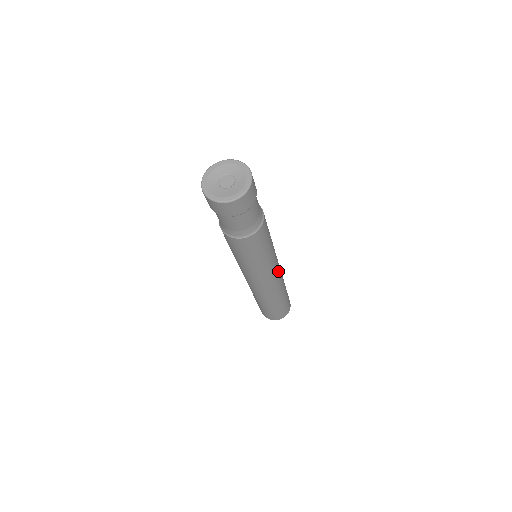
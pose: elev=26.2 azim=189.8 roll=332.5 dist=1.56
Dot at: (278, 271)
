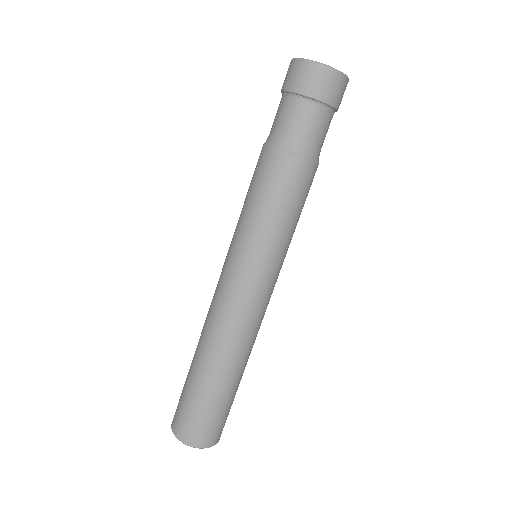
Dot at: occluded
